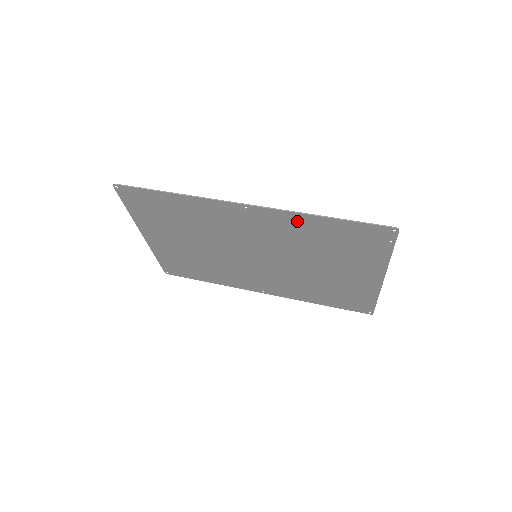
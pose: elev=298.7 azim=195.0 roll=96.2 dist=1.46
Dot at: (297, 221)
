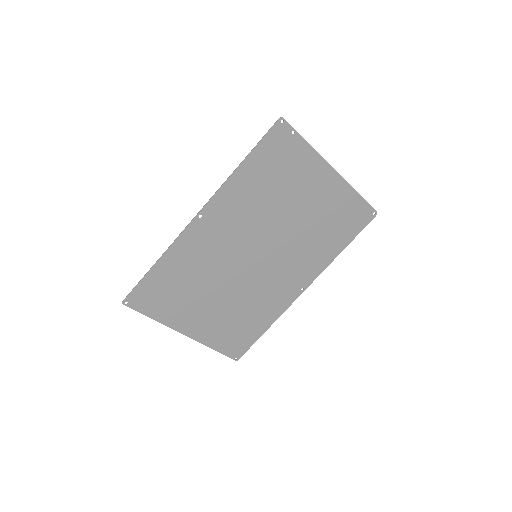
Dot at: (234, 188)
